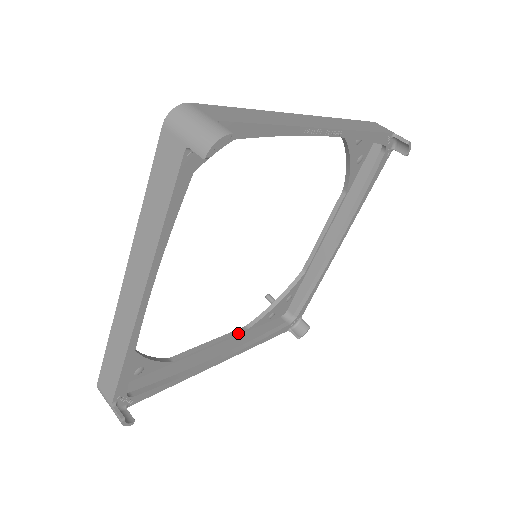
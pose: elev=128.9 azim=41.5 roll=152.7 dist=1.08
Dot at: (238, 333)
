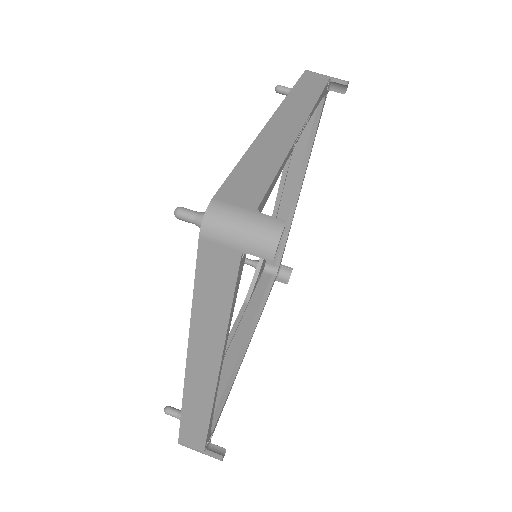
Dot at: (244, 312)
